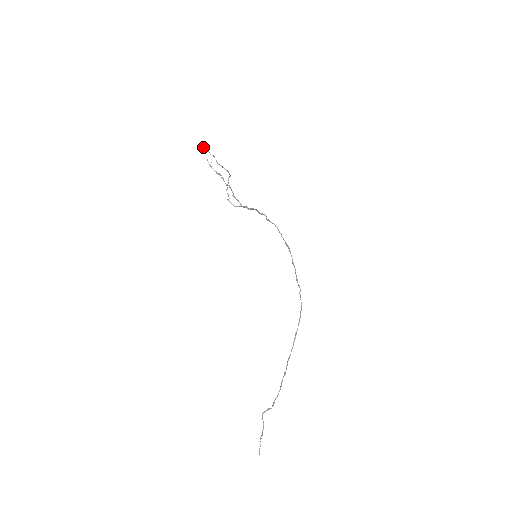
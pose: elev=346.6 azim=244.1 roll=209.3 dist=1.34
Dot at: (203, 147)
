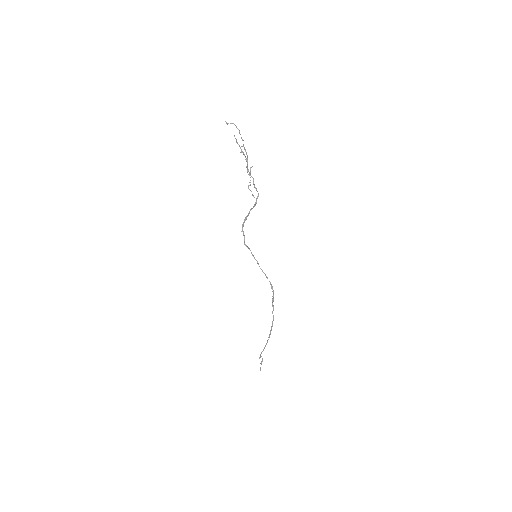
Dot at: occluded
